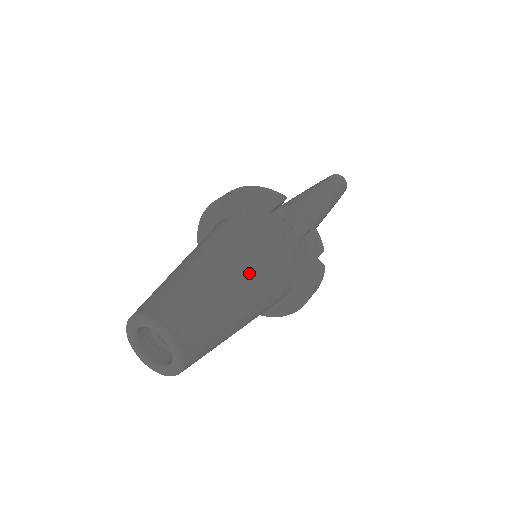
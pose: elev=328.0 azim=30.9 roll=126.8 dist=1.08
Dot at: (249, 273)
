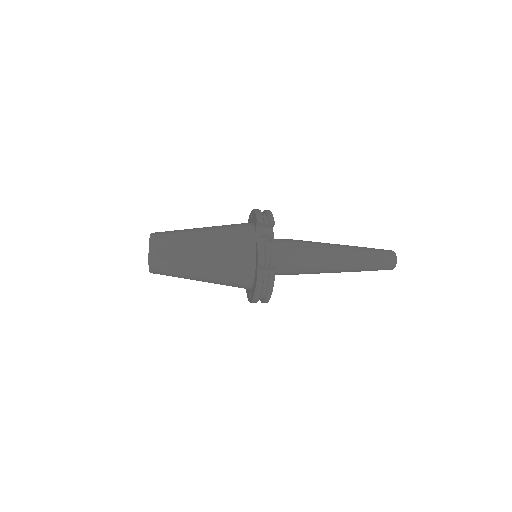
Dot at: (215, 247)
